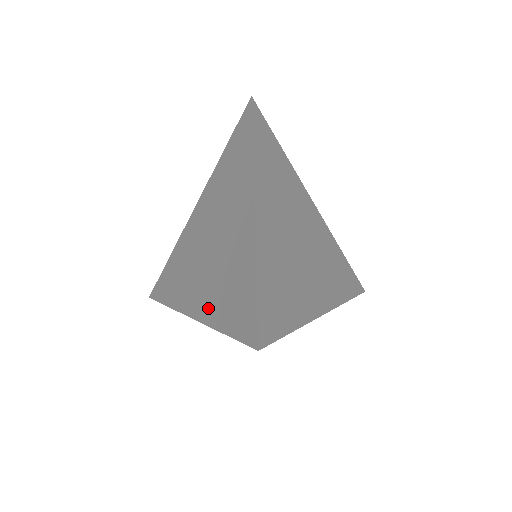
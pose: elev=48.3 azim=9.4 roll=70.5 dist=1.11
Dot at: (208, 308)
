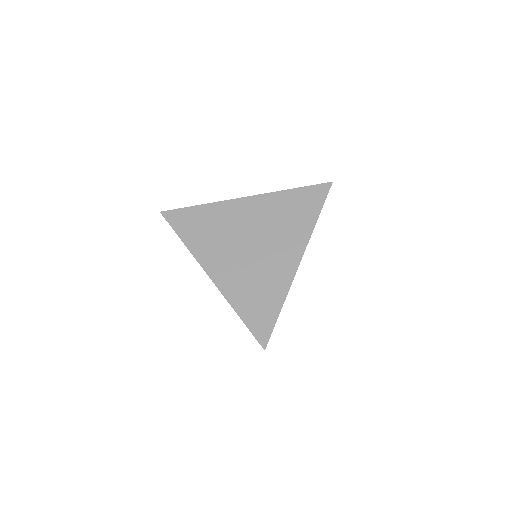
Dot at: (232, 289)
